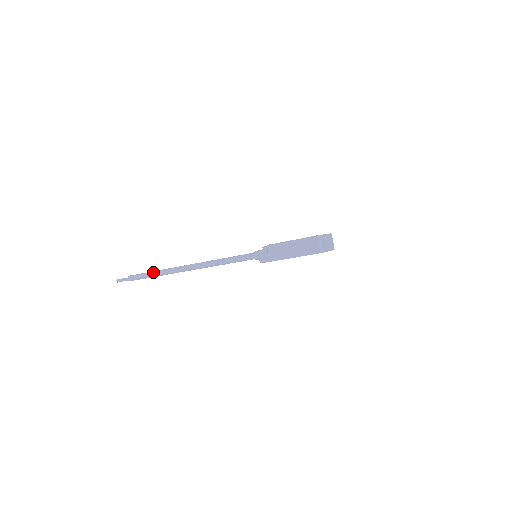
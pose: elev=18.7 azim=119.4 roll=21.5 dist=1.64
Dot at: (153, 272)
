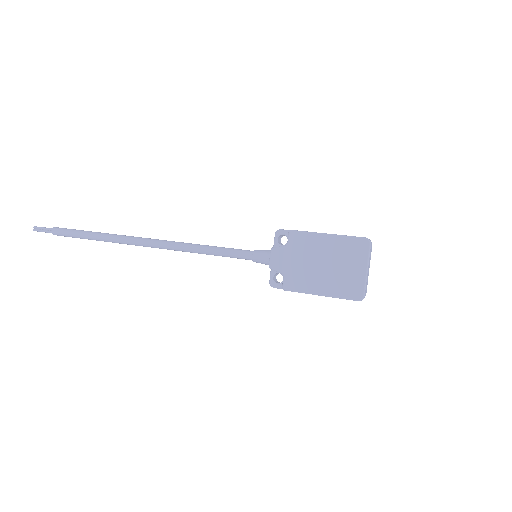
Dot at: occluded
